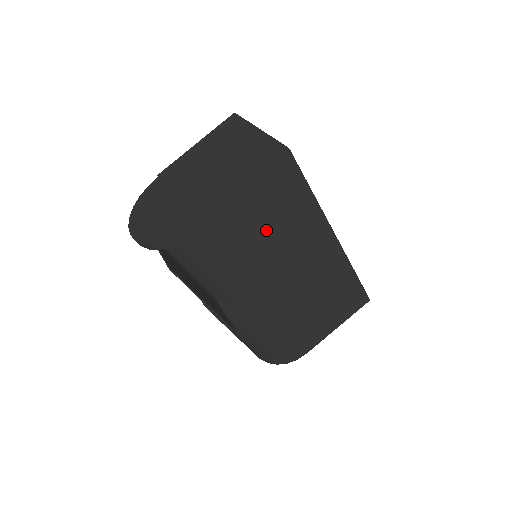
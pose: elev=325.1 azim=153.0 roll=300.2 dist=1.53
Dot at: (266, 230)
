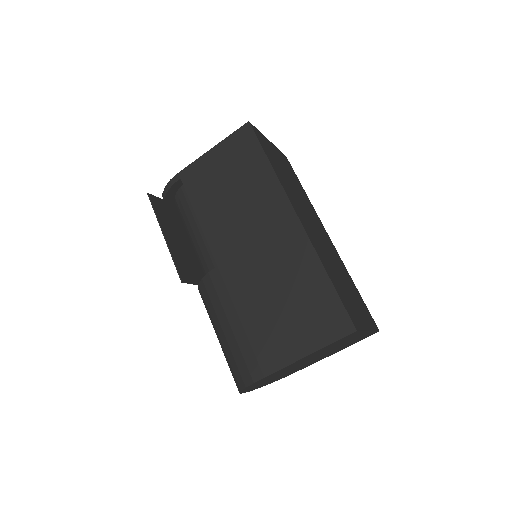
Dot at: (227, 189)
